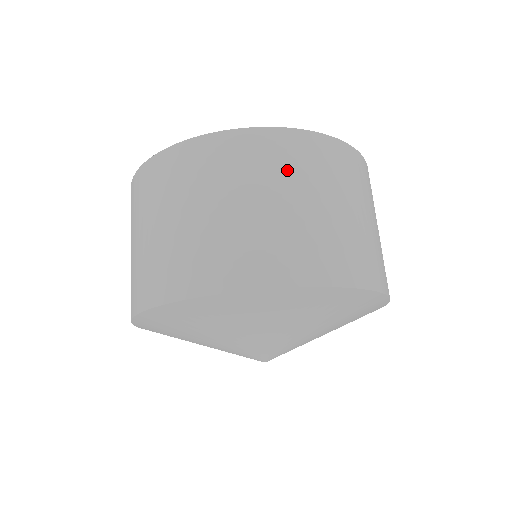
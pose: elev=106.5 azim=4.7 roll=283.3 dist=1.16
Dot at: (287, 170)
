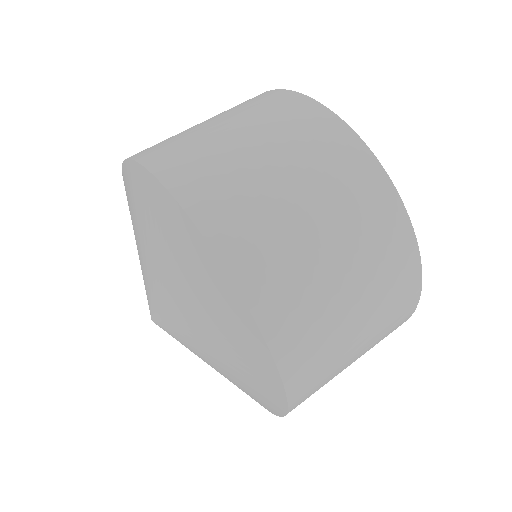
Dot at: (317, 160)
